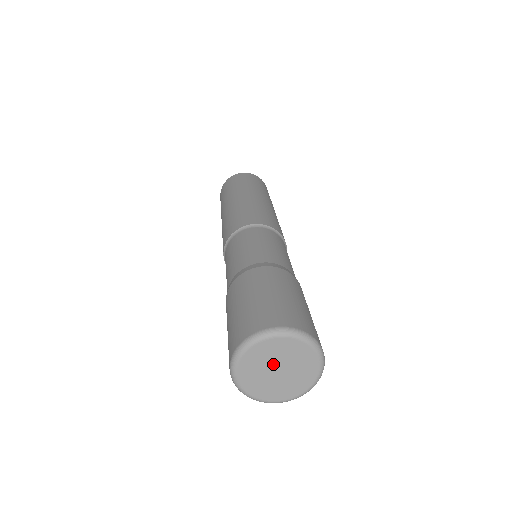
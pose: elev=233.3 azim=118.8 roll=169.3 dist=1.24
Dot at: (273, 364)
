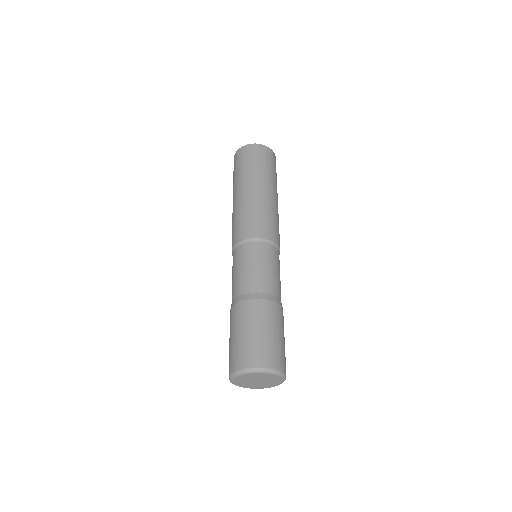
Dot at: (252, 380)
